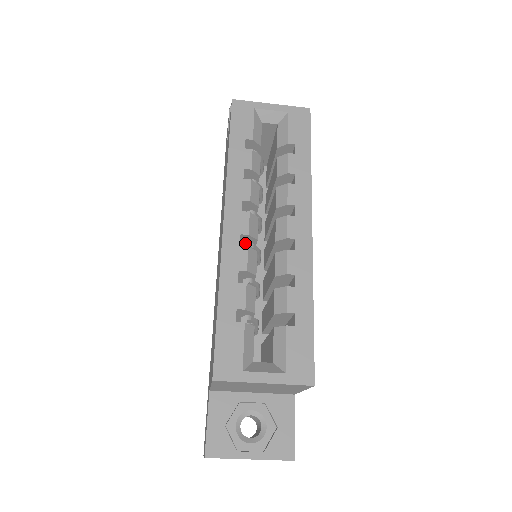
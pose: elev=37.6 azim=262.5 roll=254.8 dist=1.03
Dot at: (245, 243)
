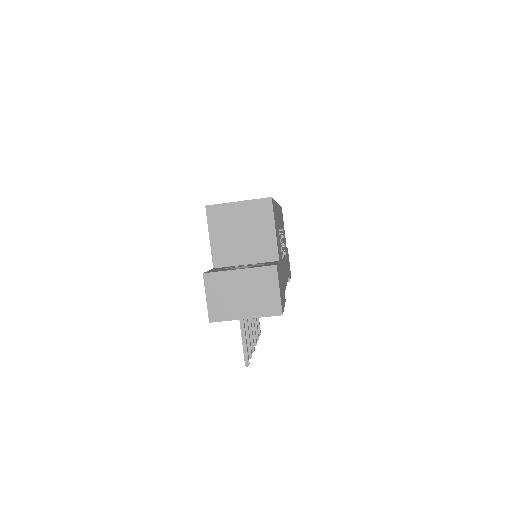
Dot at: occluded
